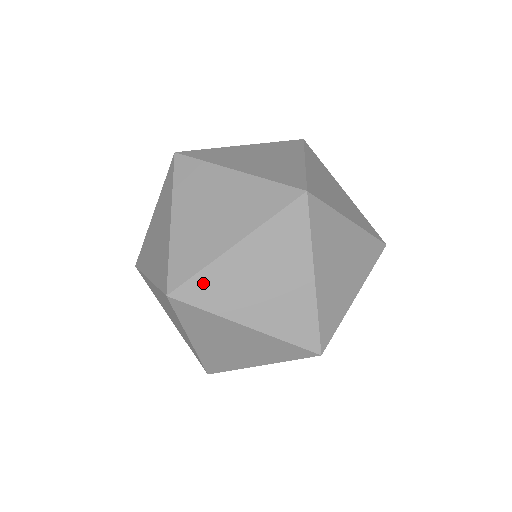
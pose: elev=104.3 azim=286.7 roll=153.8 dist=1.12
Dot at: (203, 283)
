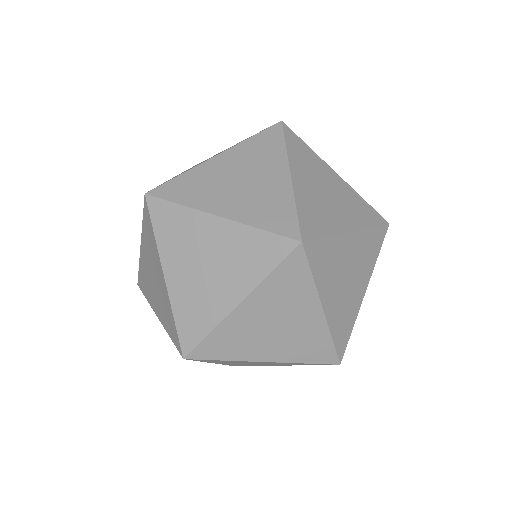
Dot at: occluded
